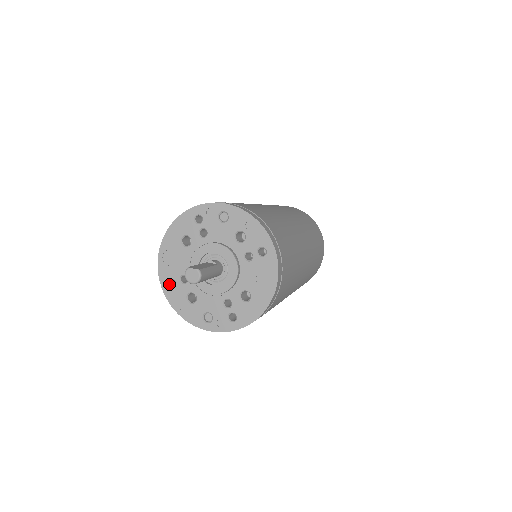
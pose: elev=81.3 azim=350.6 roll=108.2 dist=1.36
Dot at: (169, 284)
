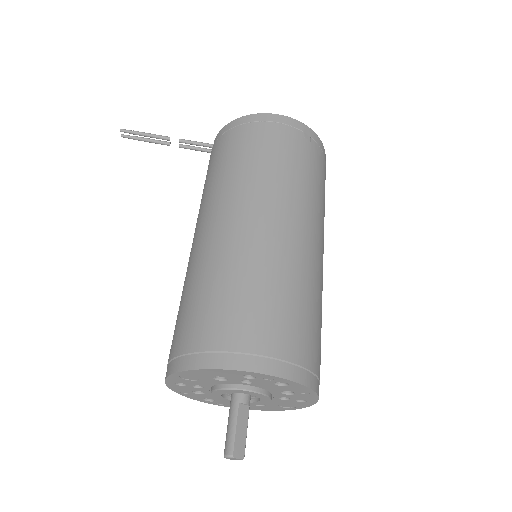
Dot at: (176, 383)
